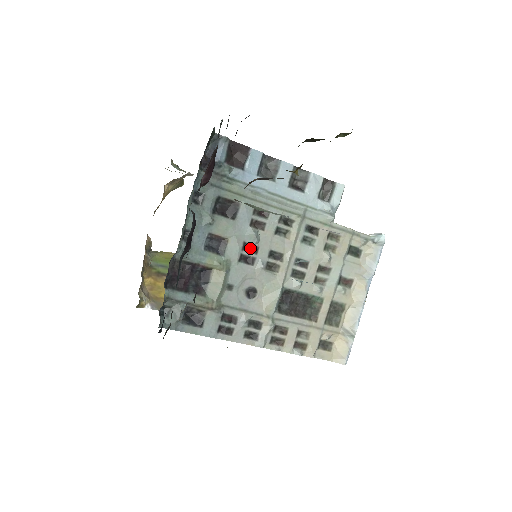
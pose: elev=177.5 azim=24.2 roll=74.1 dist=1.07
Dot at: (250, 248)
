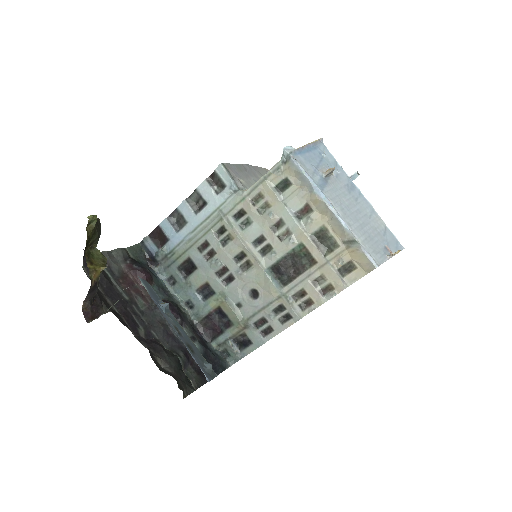
Dot at: (222, 272)
